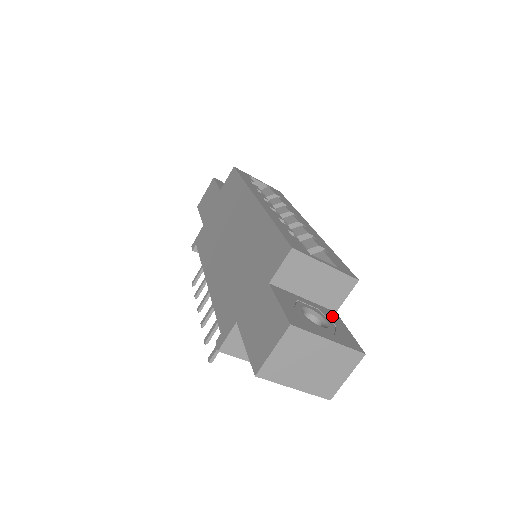
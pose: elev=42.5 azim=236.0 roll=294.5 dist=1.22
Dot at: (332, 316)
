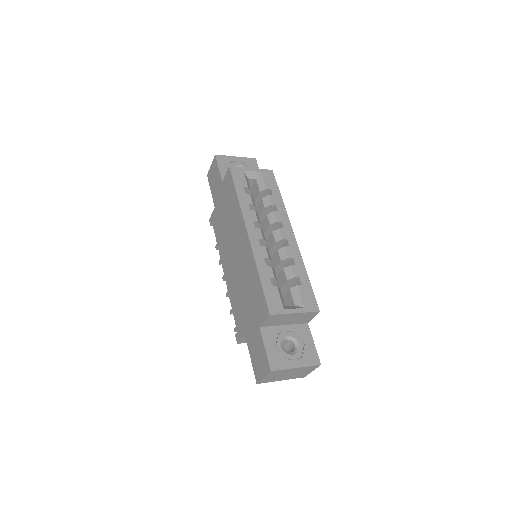
Dot at: (303, 332)
